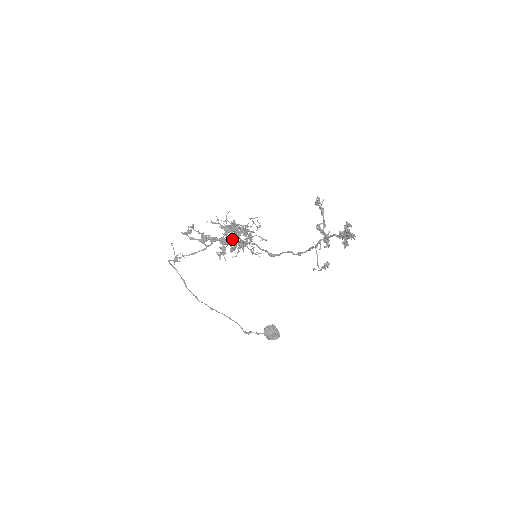
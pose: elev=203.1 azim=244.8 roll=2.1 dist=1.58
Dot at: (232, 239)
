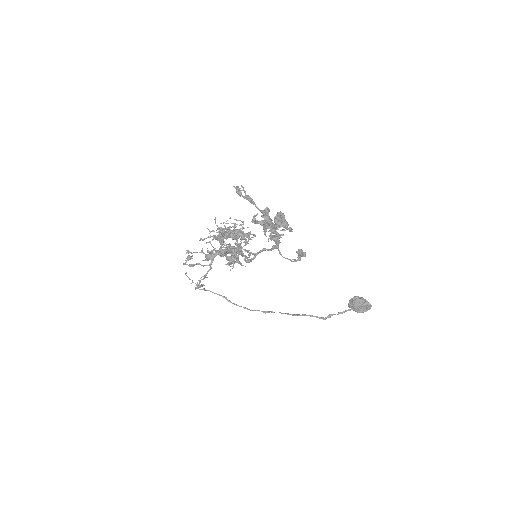
Dot at: occluded
